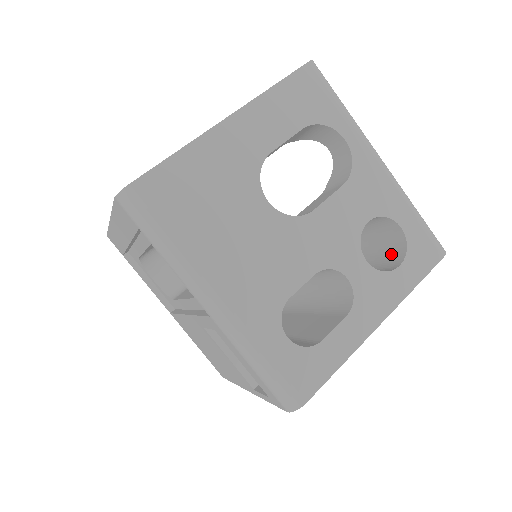
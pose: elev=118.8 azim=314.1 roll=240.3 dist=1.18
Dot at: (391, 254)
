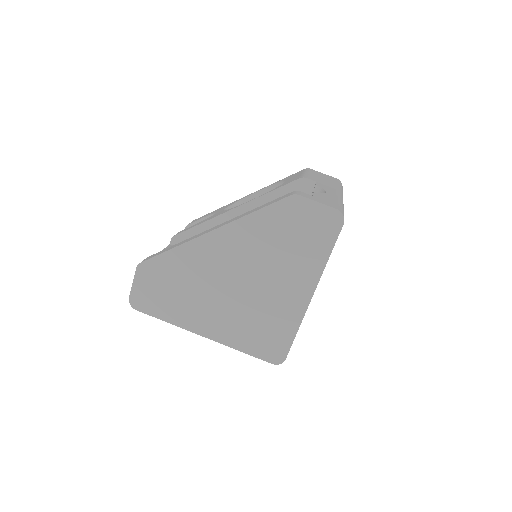
Dot at: occluded
